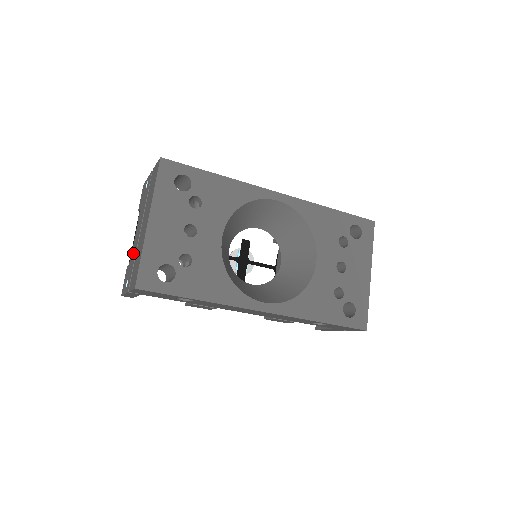
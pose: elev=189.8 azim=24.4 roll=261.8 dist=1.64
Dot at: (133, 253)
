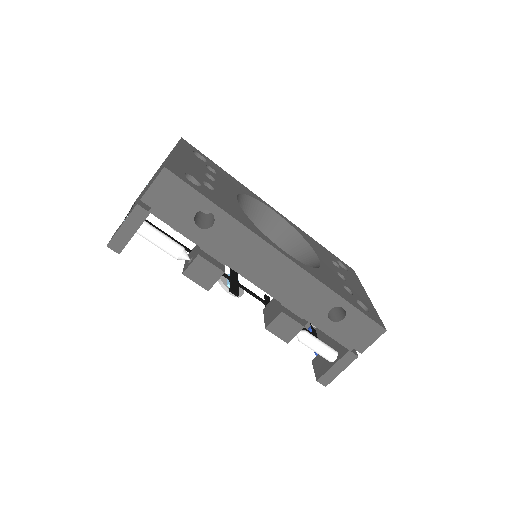
Dot at: (136, 202)
